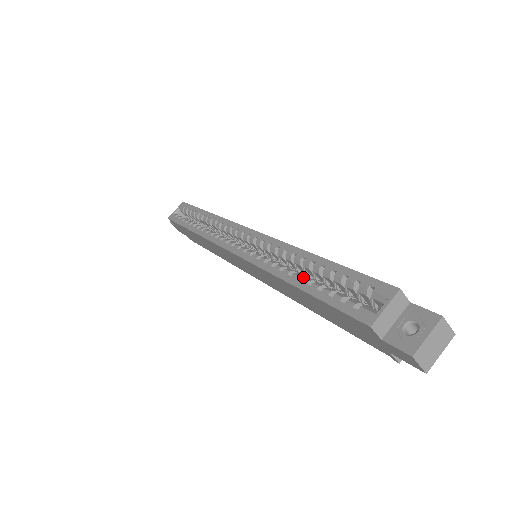
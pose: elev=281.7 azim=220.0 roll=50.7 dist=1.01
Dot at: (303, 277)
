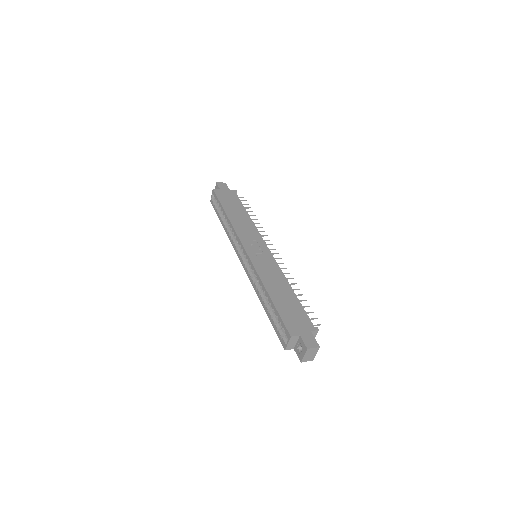
Dot at: (267, 303)
